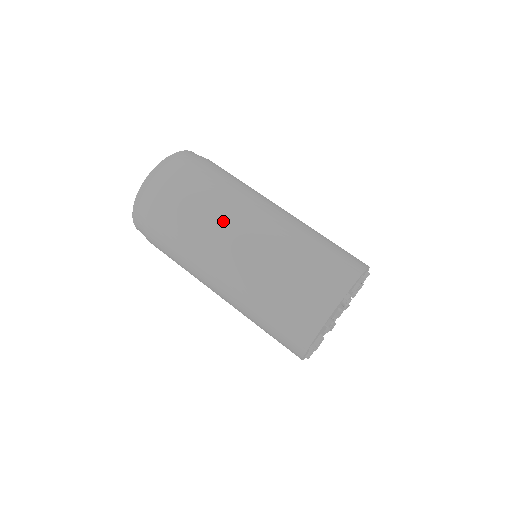
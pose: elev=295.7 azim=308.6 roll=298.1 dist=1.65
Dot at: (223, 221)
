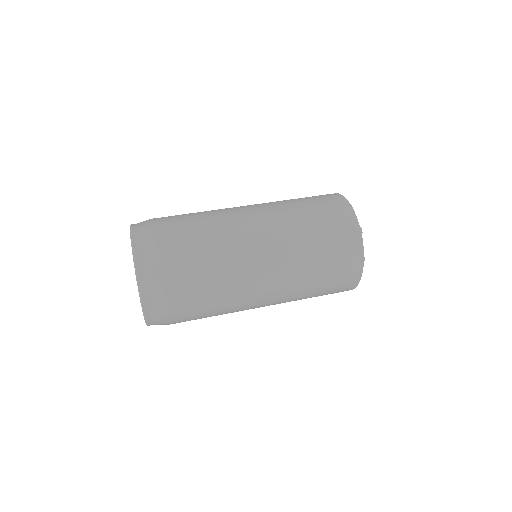
Dot at: (223, 210)
